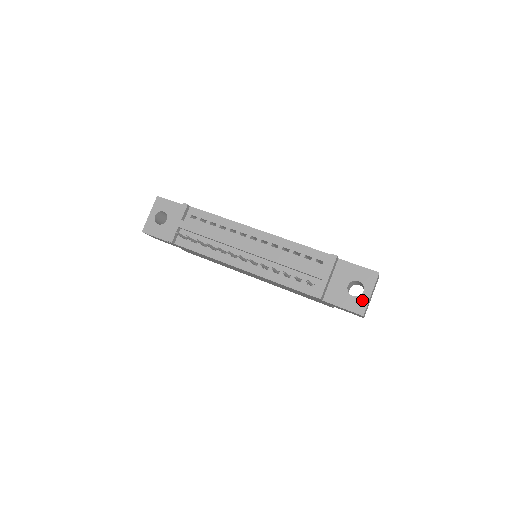
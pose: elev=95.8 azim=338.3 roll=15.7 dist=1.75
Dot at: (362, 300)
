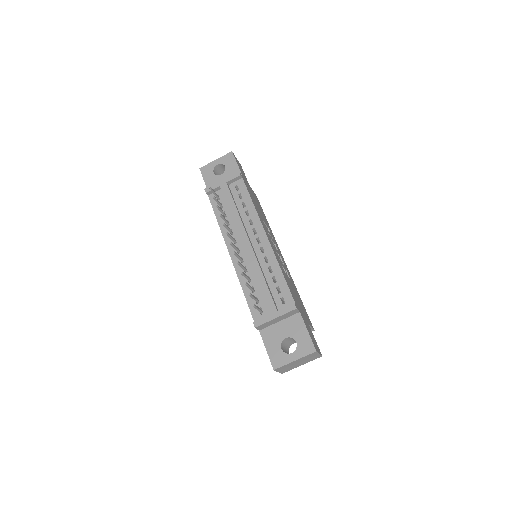
Dot at: (284, 358)
